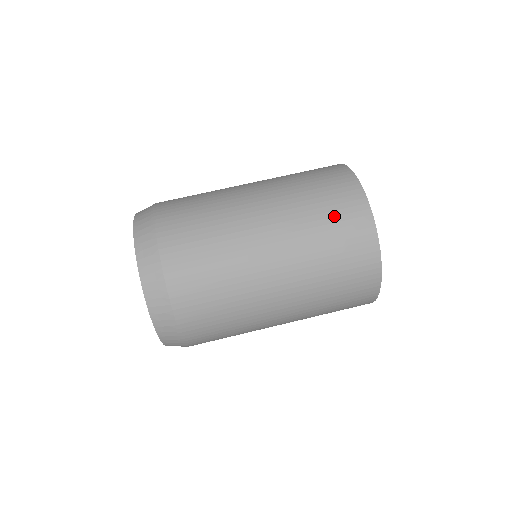
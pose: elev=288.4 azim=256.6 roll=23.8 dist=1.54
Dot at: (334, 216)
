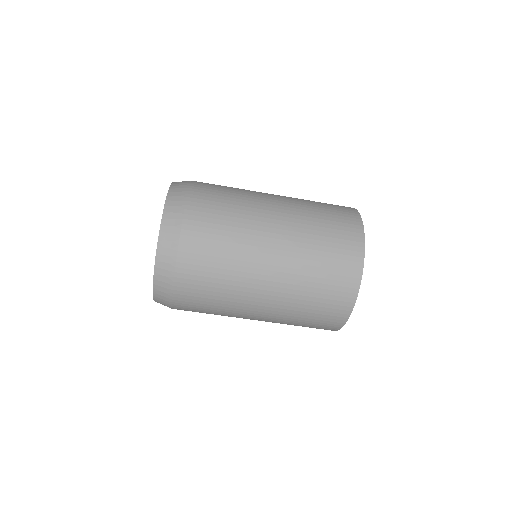
Dot at: occluded
